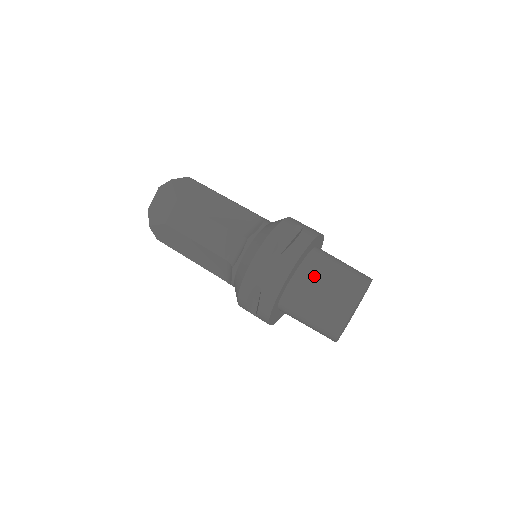
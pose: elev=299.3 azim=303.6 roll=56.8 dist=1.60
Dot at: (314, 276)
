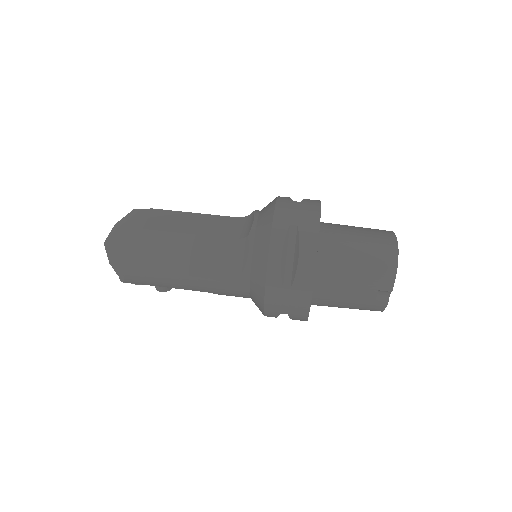
Dot at: (338, 225)
